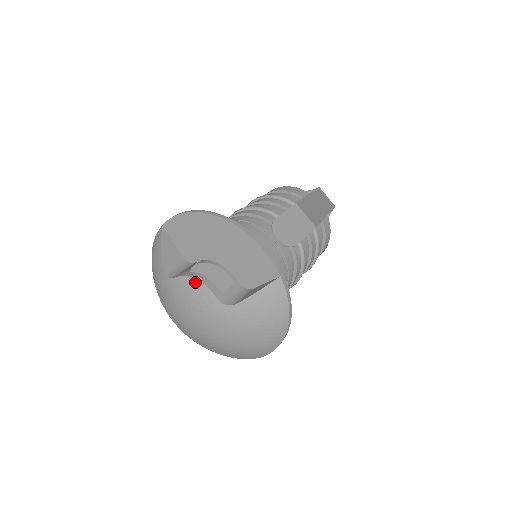
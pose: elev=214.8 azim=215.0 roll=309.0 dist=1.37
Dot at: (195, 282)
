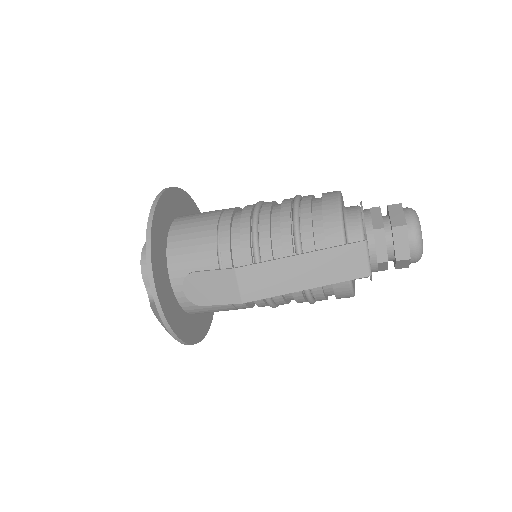
Dot at: (141, 261)
